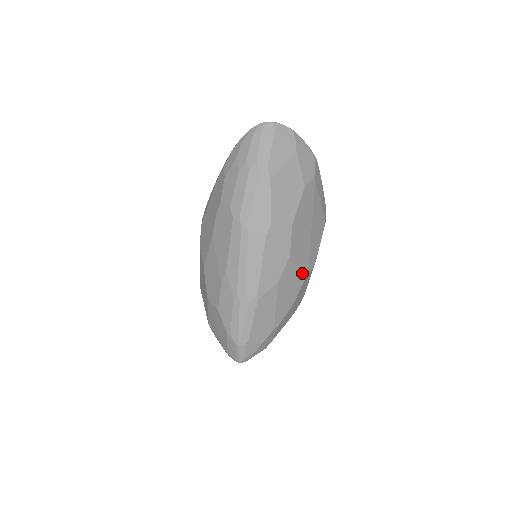
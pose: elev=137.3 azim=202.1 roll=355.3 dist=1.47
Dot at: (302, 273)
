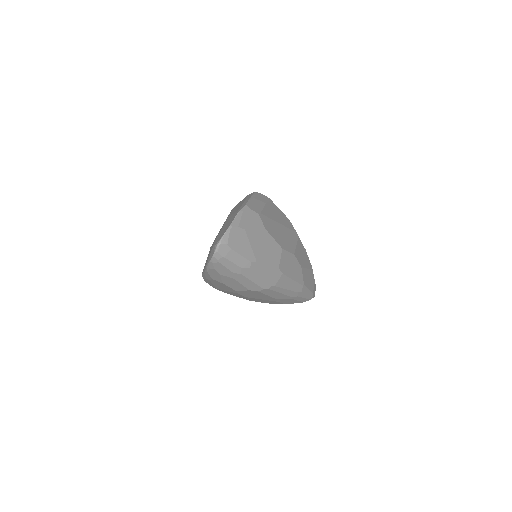
Dot at: (297, 239)
